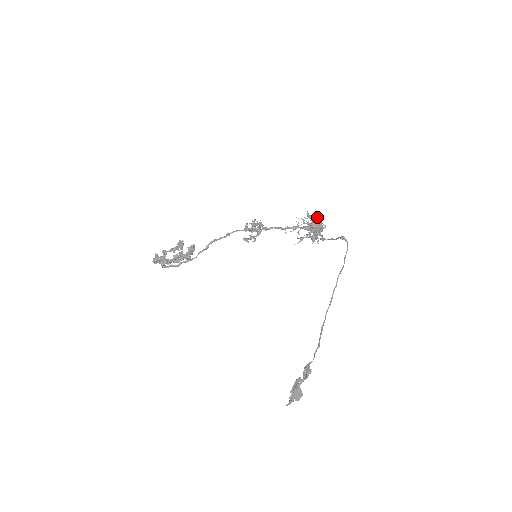
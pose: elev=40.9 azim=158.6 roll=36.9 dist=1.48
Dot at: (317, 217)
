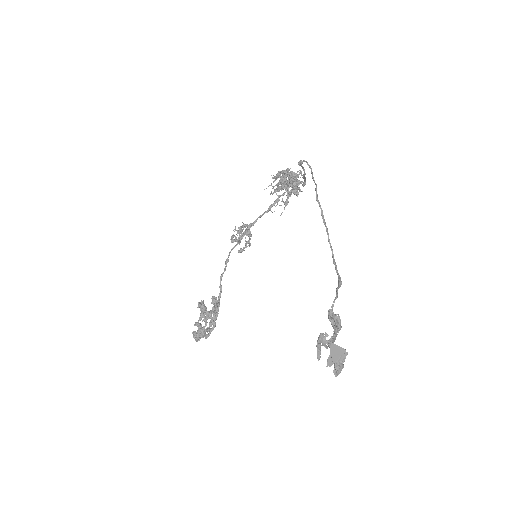
Dot at: (282, 171)
